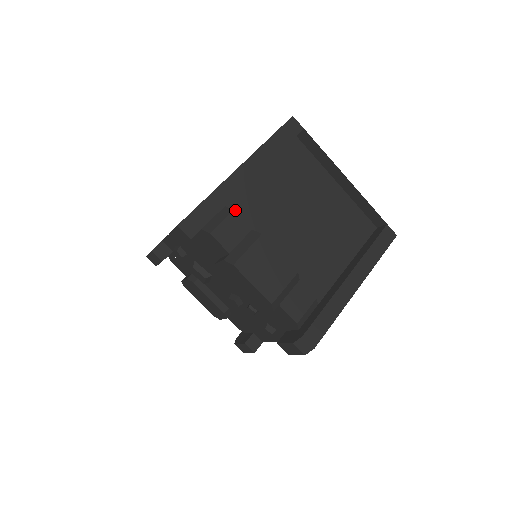
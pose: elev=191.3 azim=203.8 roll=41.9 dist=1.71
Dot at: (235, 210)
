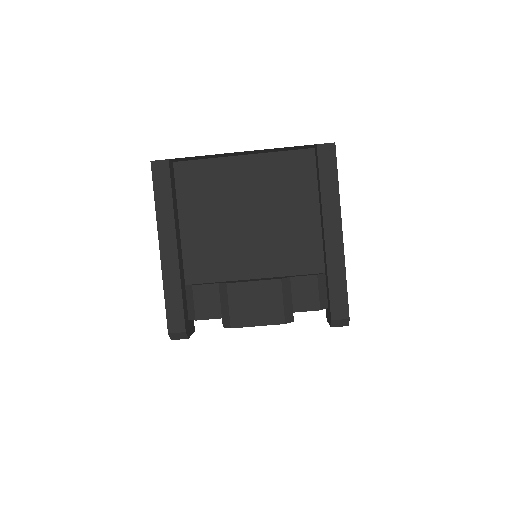
Dot at: (195, 279)
